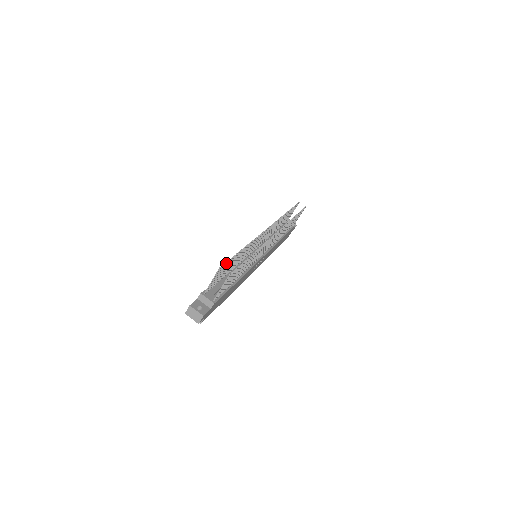
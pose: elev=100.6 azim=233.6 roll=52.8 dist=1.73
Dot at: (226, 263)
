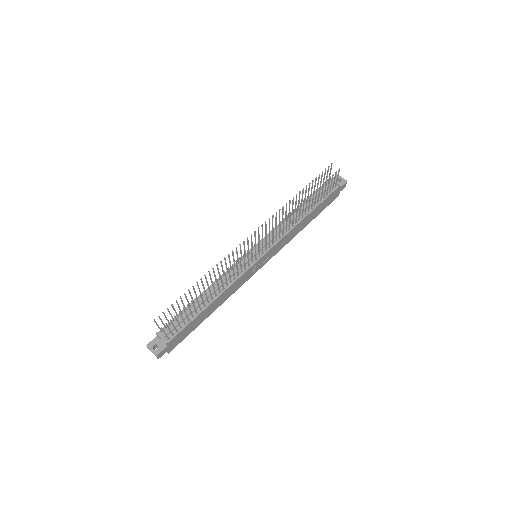
Dot at: (167, 309)
